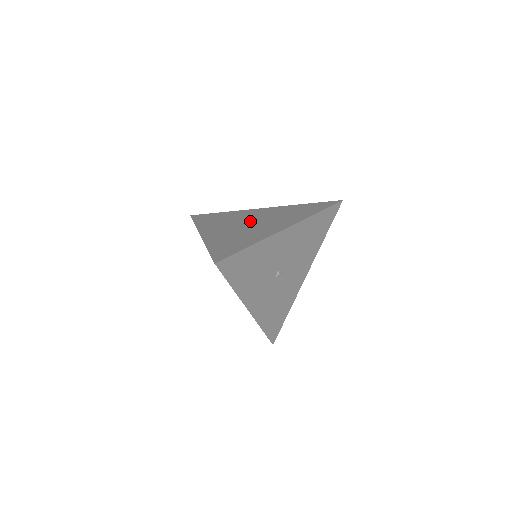
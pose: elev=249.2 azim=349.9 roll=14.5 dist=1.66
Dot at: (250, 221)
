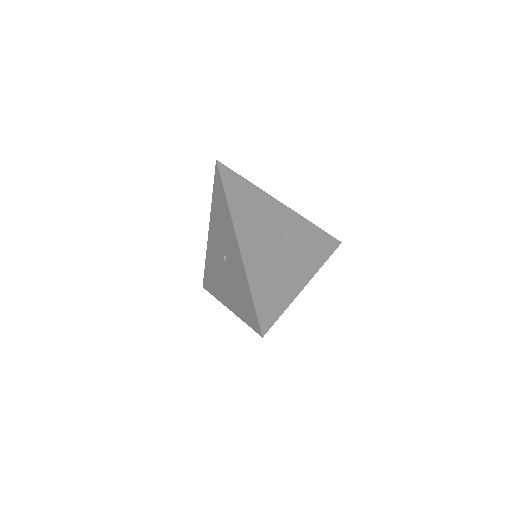
Dot at: (279, 240)
